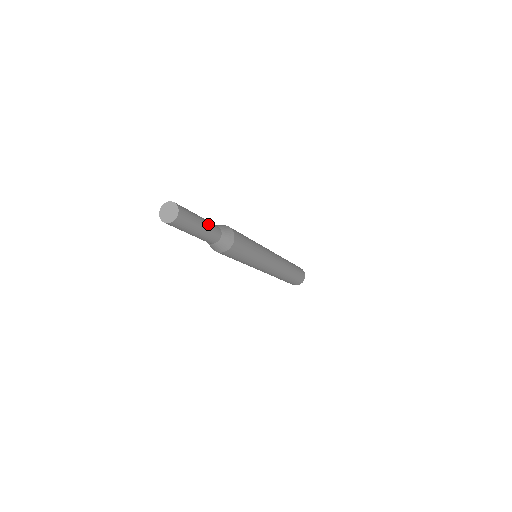
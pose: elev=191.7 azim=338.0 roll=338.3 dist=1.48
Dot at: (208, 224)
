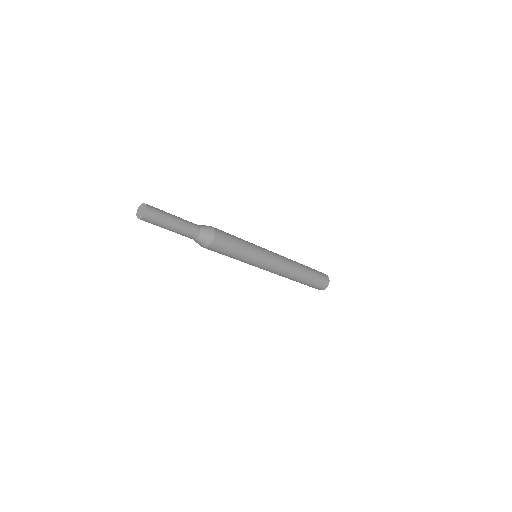
Dot at: (181, 218)
